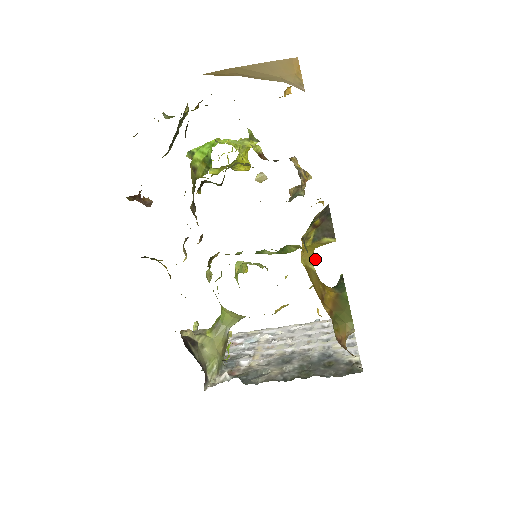
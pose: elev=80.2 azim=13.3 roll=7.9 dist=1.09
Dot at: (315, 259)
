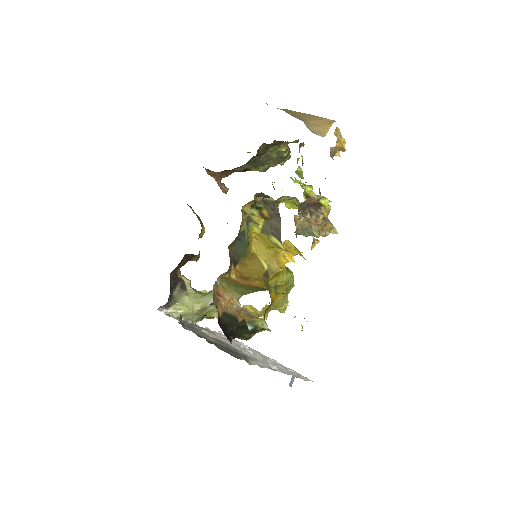
Dot at: (275, 266)
